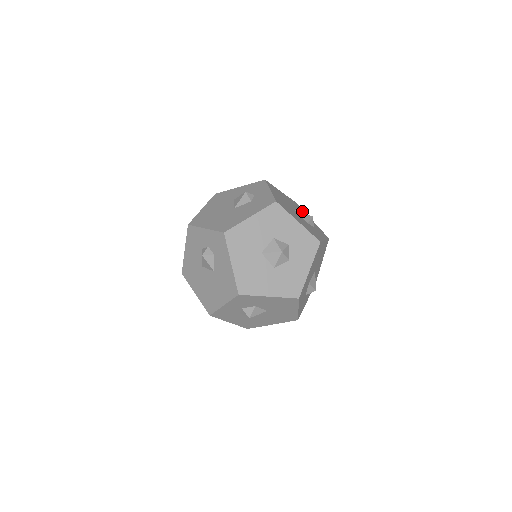
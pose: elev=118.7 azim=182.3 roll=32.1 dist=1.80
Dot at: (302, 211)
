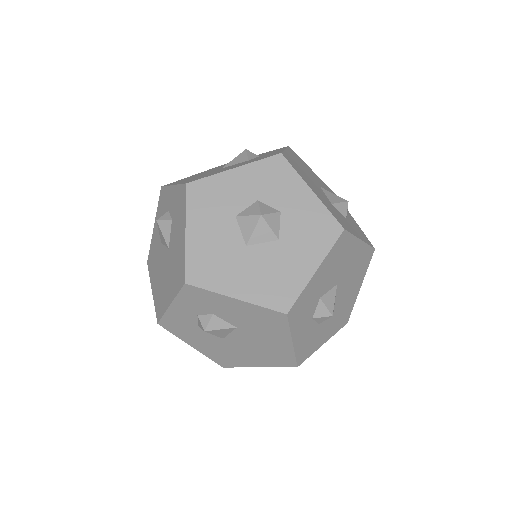
Dot at: occluded
